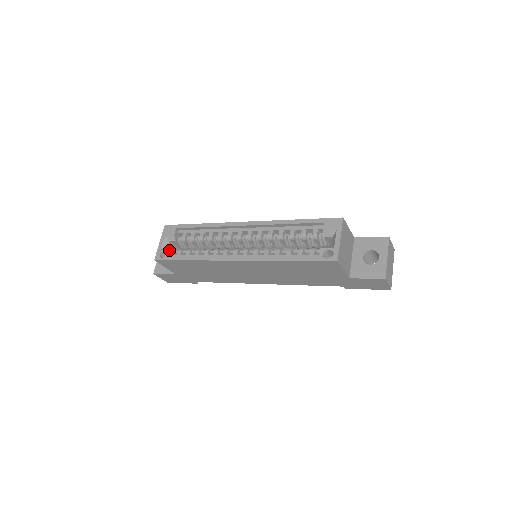
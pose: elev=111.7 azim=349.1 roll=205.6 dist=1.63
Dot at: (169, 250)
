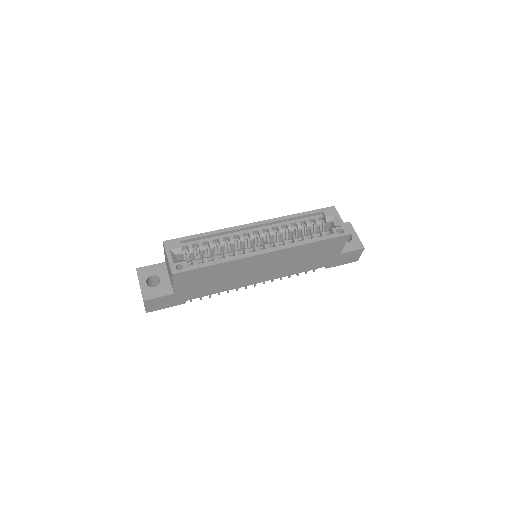
Dot at: (185, 261)
